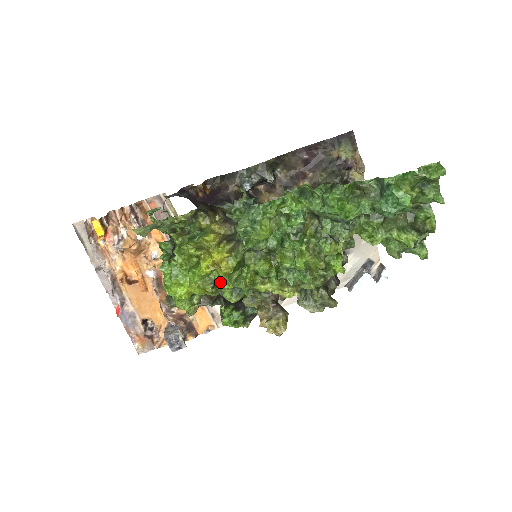
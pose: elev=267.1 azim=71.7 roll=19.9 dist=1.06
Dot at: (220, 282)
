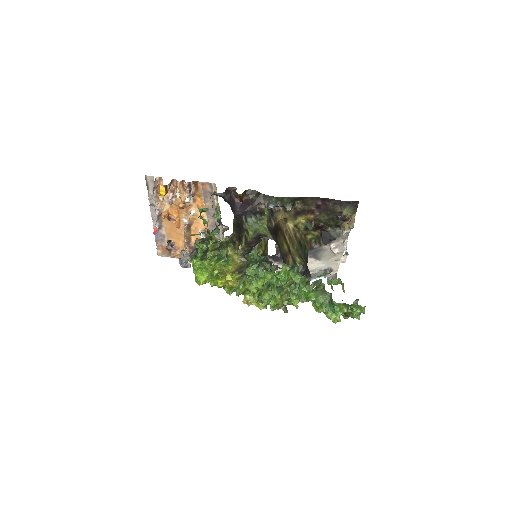
Dot at: (225, 286)
